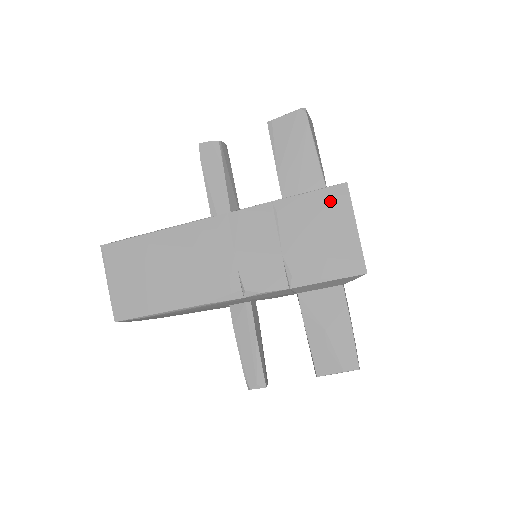
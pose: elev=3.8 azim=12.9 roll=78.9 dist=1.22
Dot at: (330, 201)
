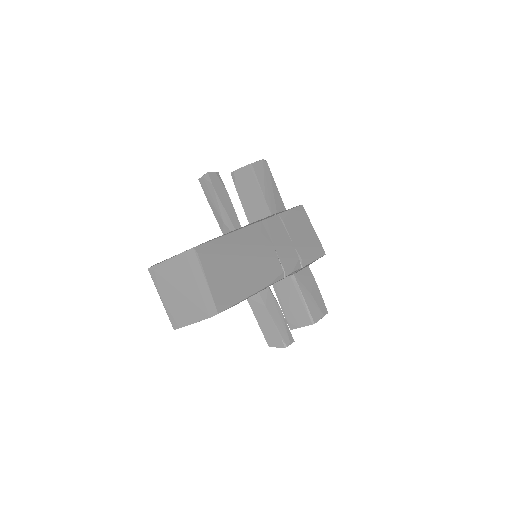
Dot at: (300, 215)
